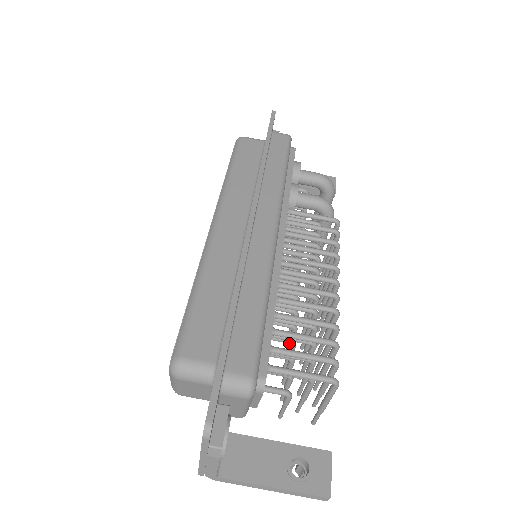
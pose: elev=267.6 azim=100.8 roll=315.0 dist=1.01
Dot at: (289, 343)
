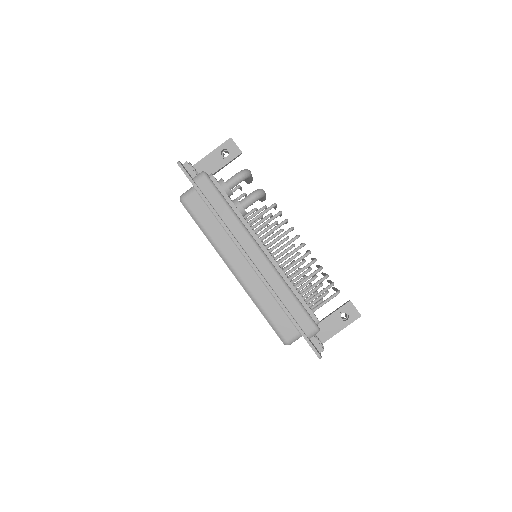
Dot at: occluded
